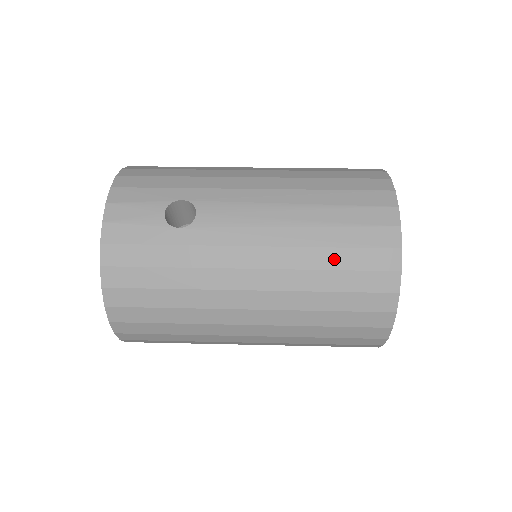
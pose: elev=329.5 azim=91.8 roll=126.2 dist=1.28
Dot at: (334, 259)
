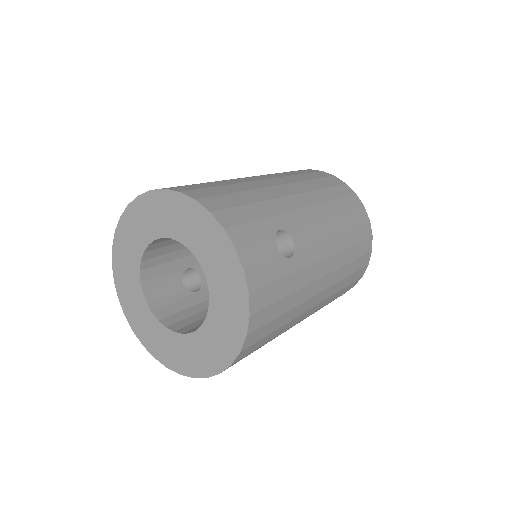
Dot at: (353, 253)
